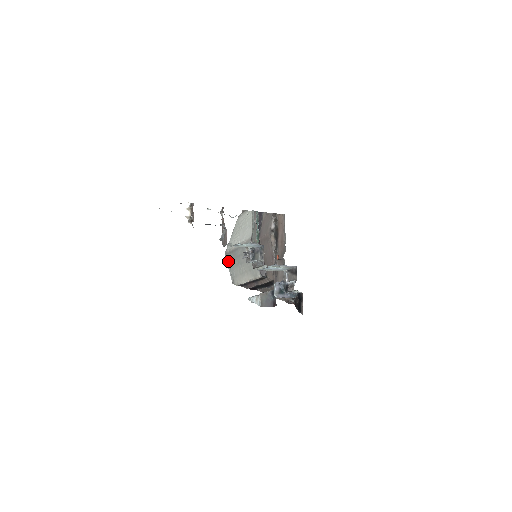
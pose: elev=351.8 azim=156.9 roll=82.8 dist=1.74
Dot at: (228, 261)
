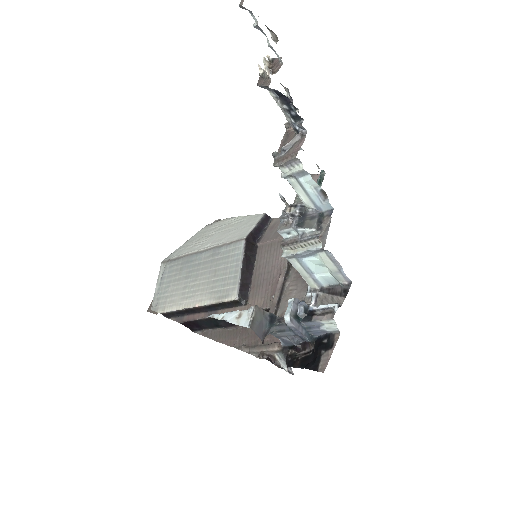
Dot at: (163, 273)
